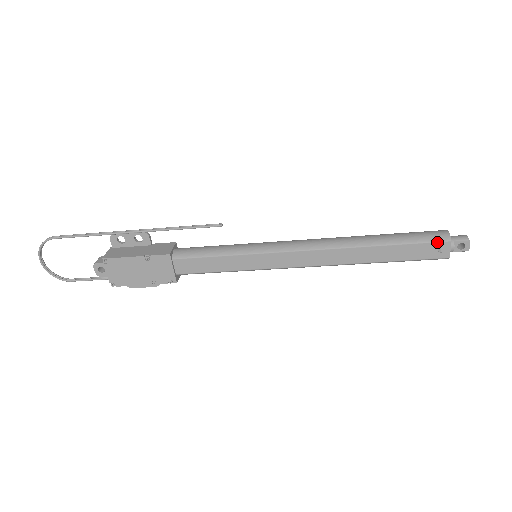
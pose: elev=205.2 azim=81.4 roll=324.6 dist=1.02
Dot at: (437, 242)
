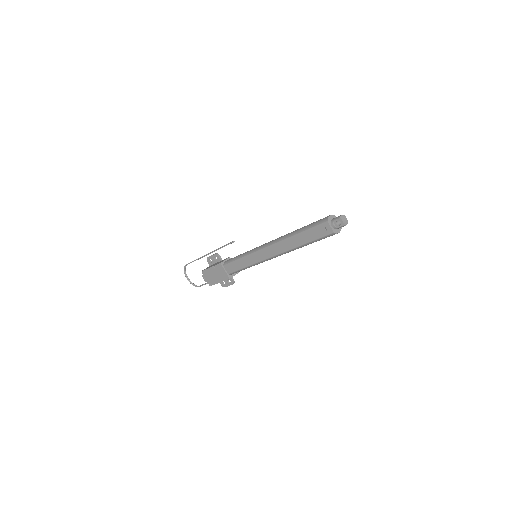
Dot at: (321, 224)
